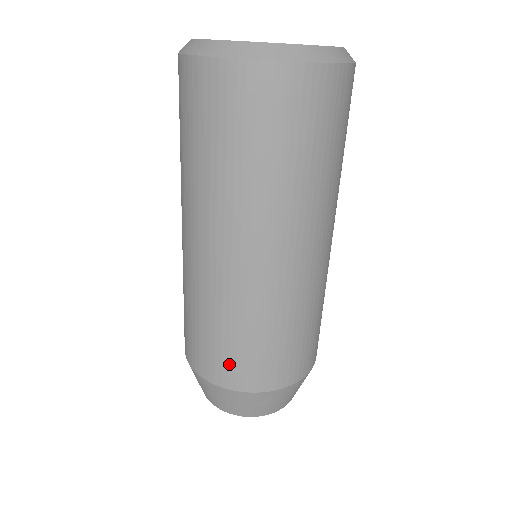
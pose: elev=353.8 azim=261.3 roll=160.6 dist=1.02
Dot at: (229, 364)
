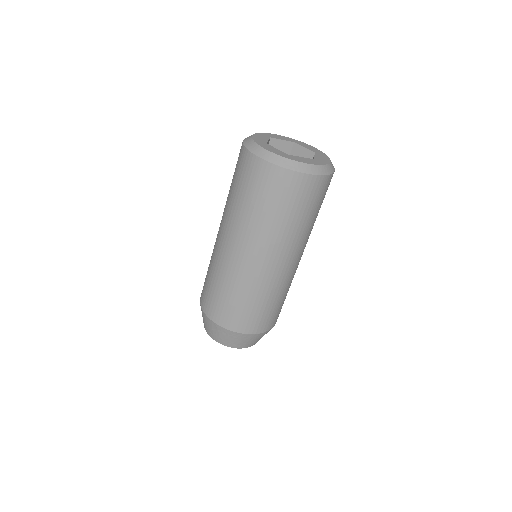
Dot at: (206, 295)
